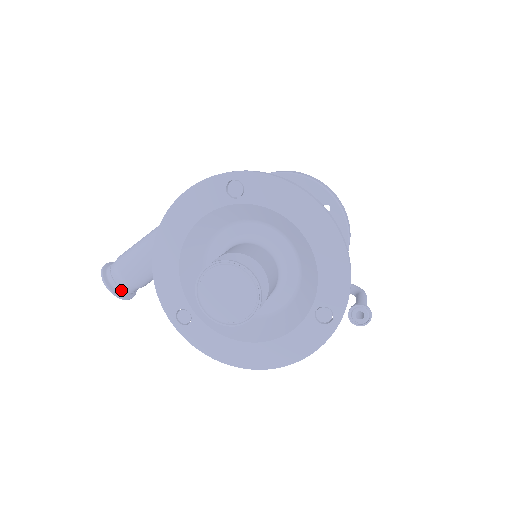
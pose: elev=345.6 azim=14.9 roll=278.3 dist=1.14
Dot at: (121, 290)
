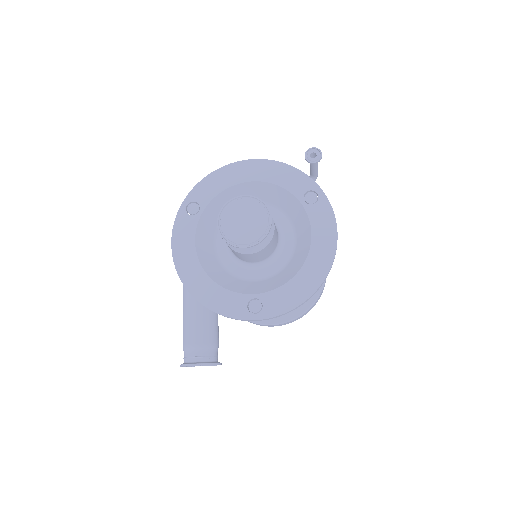
Dot at: (206, 359)
